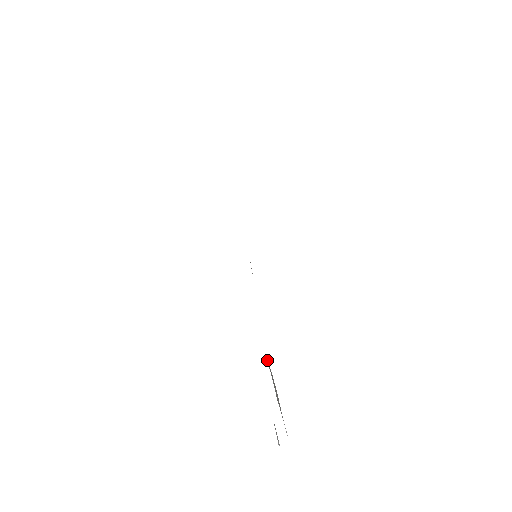
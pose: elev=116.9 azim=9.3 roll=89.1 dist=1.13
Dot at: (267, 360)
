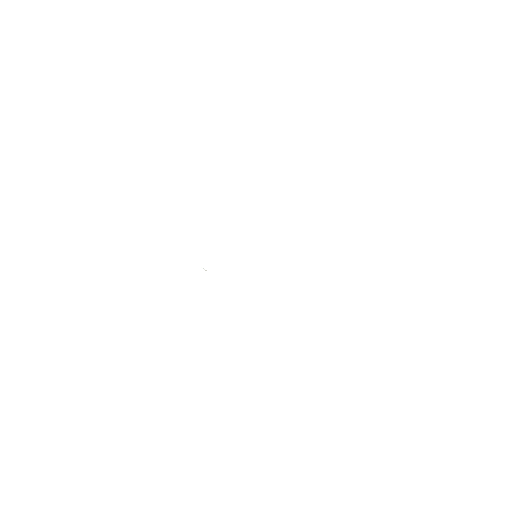
Dot at: occluded
